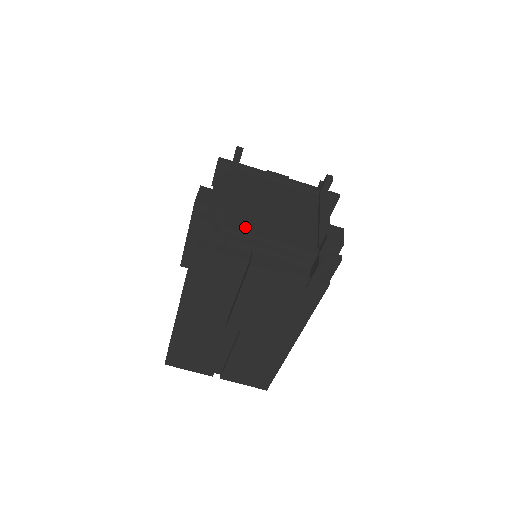
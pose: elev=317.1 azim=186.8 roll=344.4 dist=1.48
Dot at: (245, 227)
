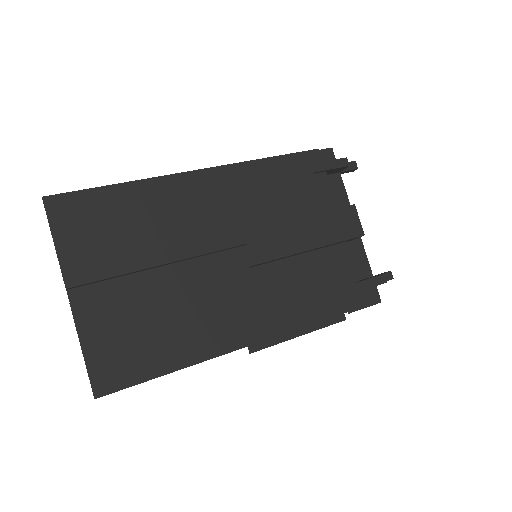
Dot at: occluded
